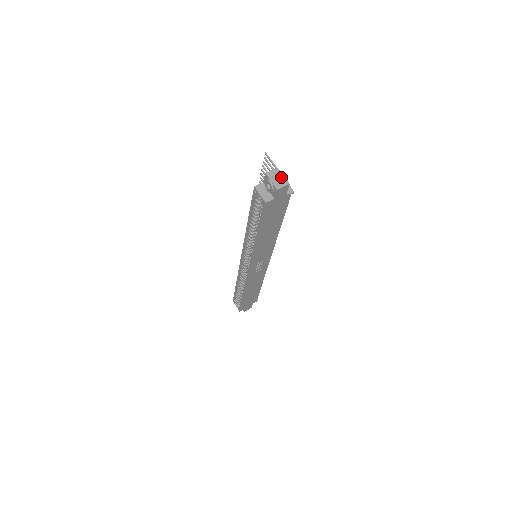
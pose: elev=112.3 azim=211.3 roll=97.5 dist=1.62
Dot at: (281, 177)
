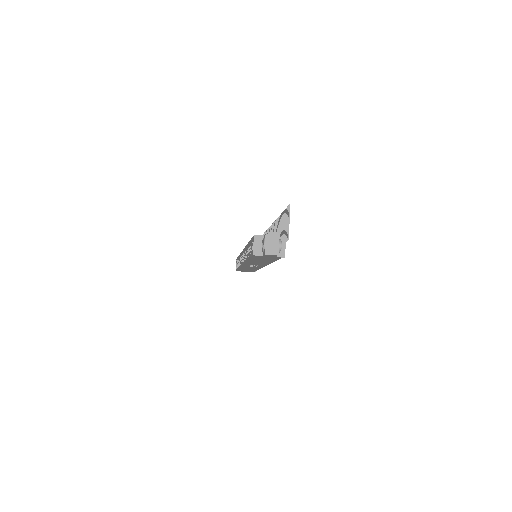
Dot at: (276, 245)
